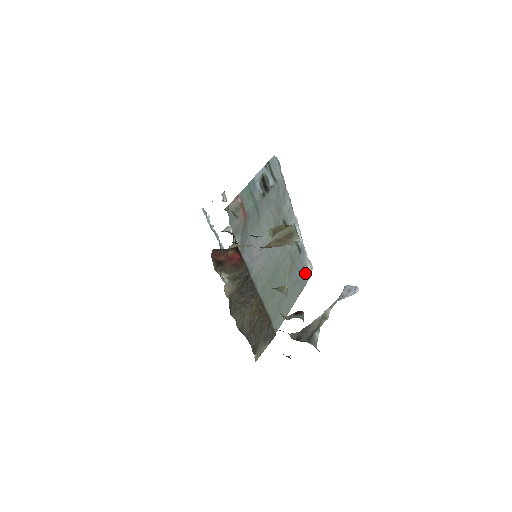
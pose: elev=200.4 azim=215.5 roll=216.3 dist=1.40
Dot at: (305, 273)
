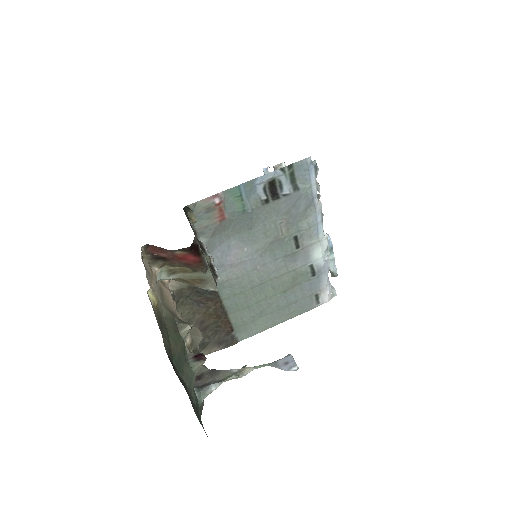
Dot at: (315, 298)
